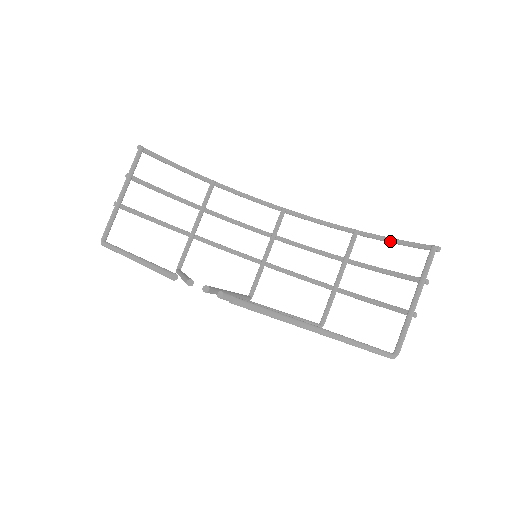
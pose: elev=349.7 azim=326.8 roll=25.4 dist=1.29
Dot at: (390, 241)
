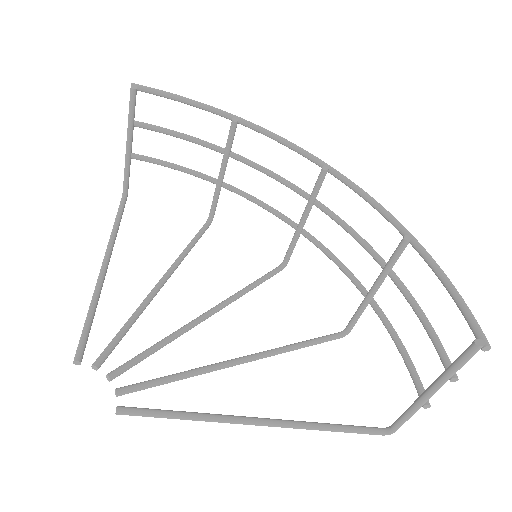
Dot at: (441, 282)
